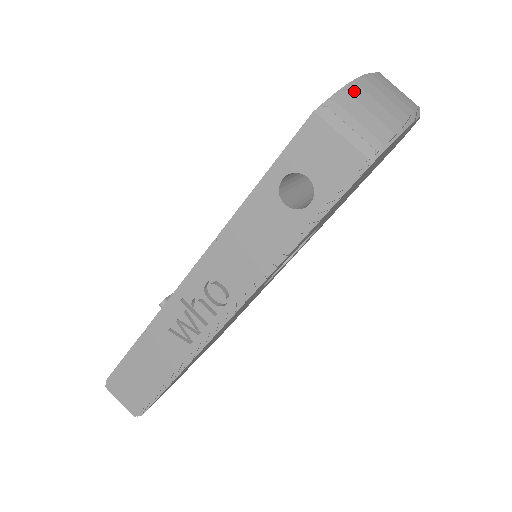
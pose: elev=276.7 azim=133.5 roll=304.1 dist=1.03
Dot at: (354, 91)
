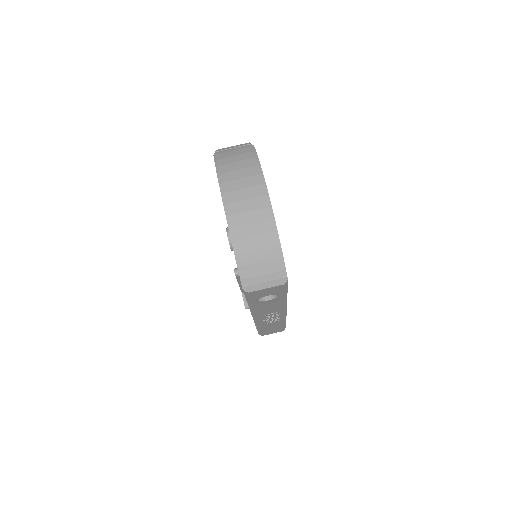
Dot at: (244, 261)
